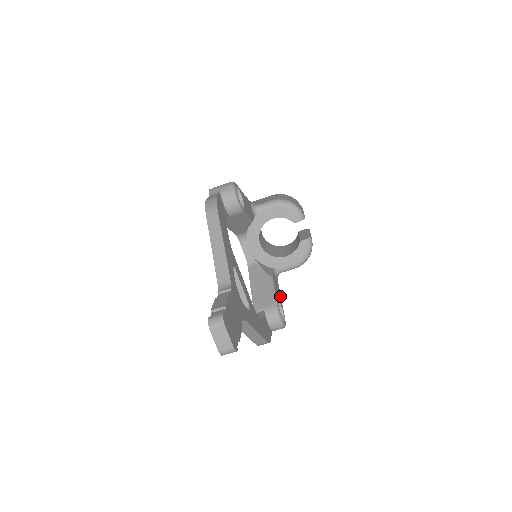
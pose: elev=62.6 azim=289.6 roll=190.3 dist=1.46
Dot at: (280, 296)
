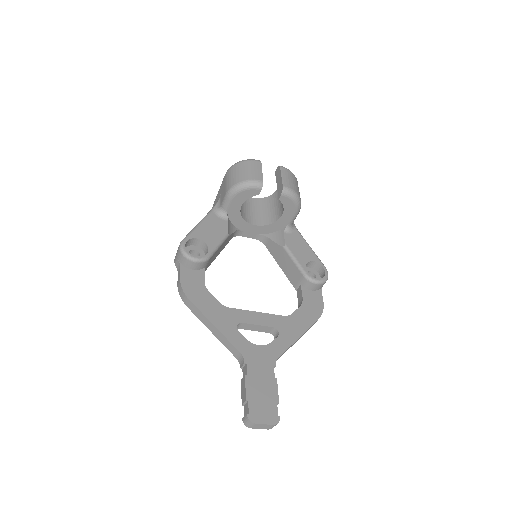
Dot at: (307, 247)
